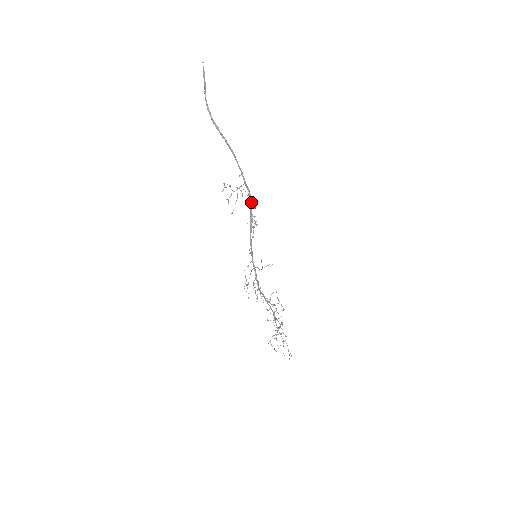
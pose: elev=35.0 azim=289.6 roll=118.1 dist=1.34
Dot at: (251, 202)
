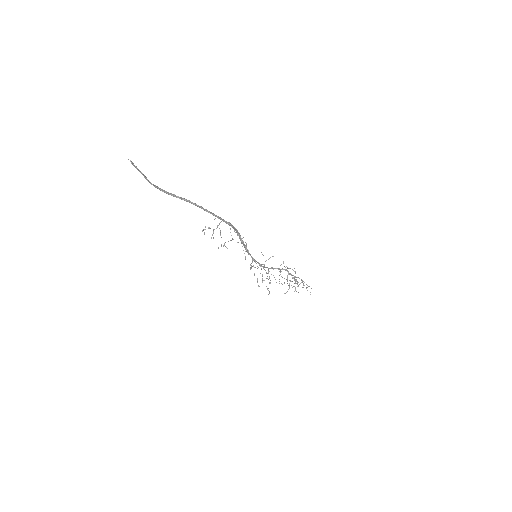
Dot at: (235, 229)
